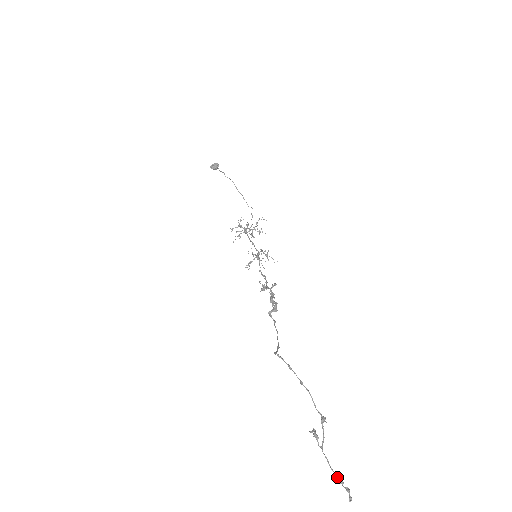
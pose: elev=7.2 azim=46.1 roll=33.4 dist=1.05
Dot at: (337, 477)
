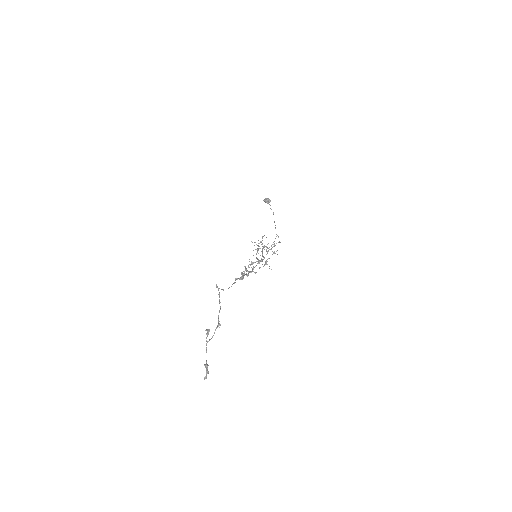
Dot at: (206, 363)
